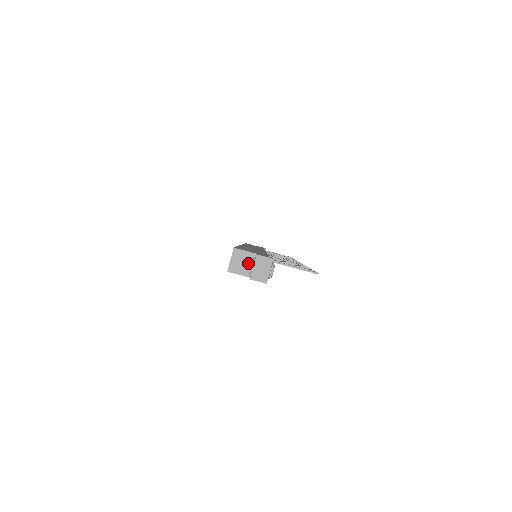
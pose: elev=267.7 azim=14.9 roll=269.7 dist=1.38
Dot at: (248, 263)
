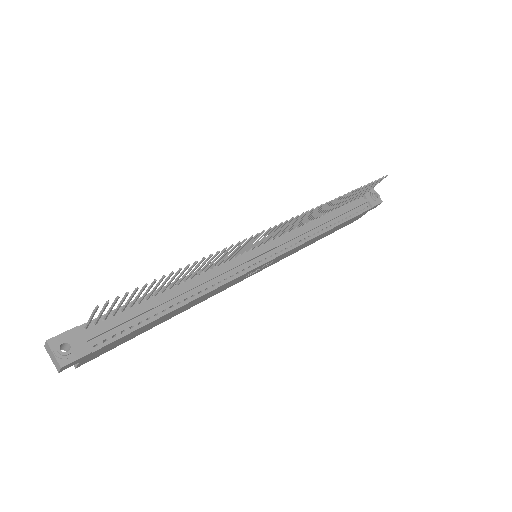
Dot at: occluded
